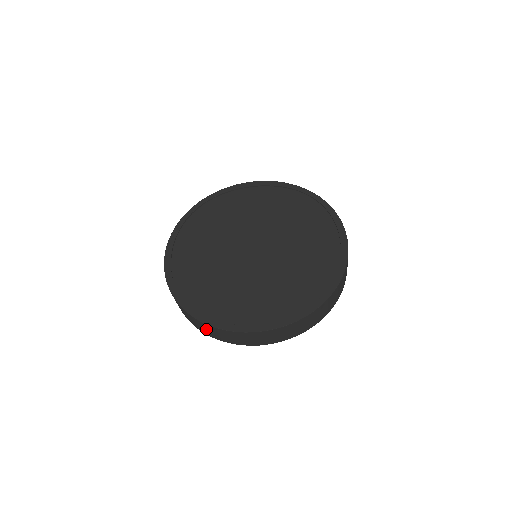
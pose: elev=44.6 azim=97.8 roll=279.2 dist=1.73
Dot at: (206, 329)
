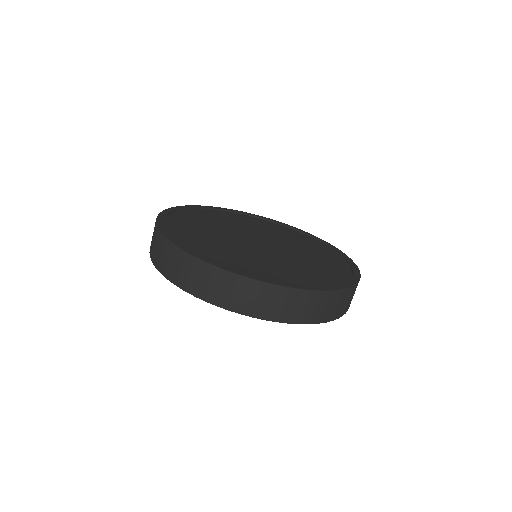
Dot at: (193, 275)
